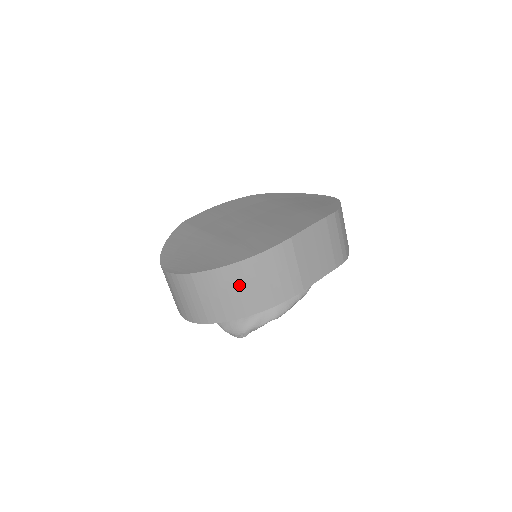
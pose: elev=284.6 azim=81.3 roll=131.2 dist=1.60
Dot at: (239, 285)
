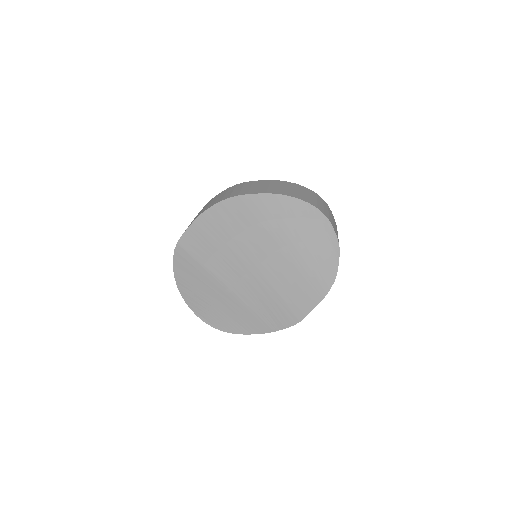
Dot at: occluded
